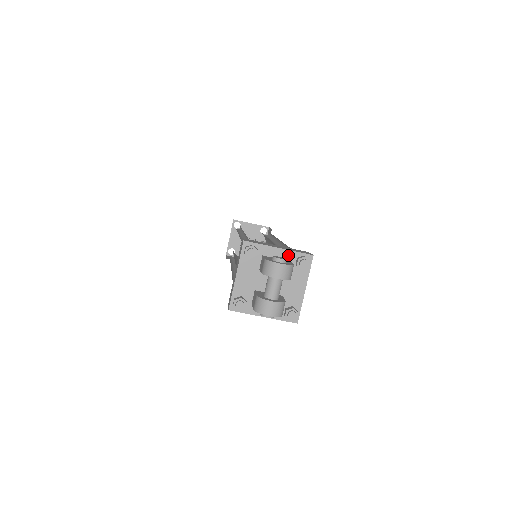
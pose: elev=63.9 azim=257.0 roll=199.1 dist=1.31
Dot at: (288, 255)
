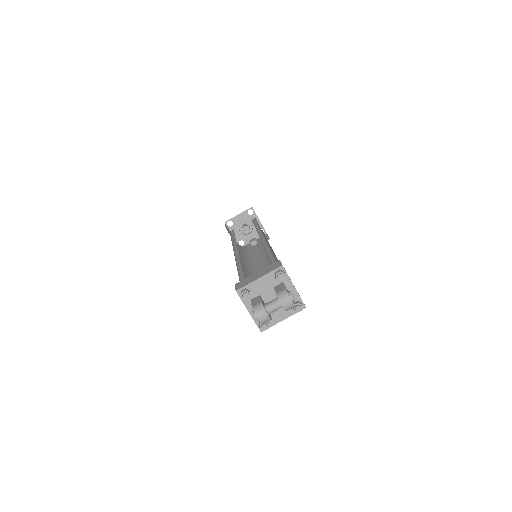
Dot at: (295, 295)
